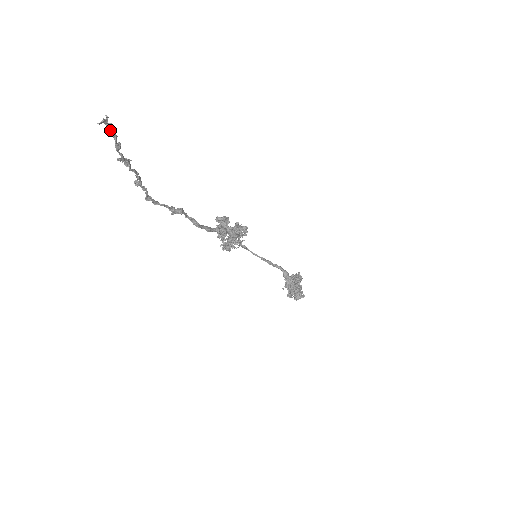
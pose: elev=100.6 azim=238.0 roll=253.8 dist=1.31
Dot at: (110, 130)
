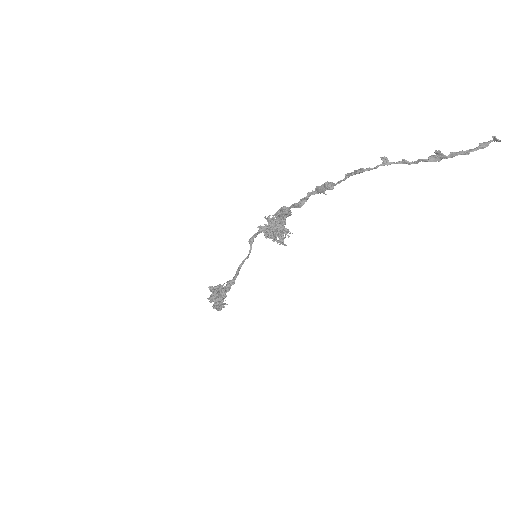
Dot at: (486, 146)
